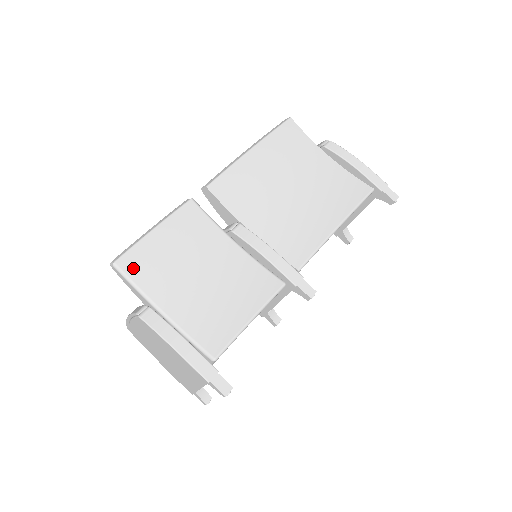
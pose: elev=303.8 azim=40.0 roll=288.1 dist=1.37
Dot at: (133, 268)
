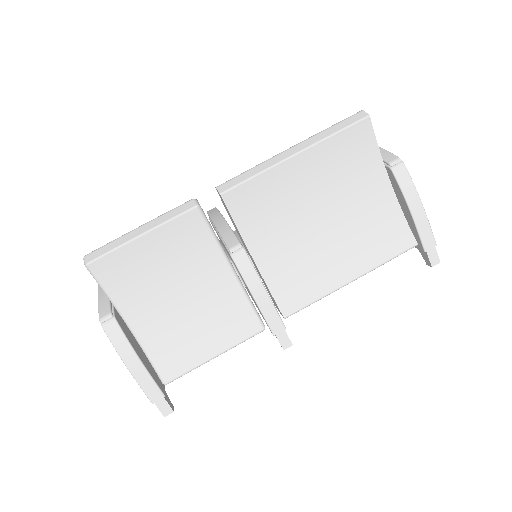
Dot at: (107, 274)
